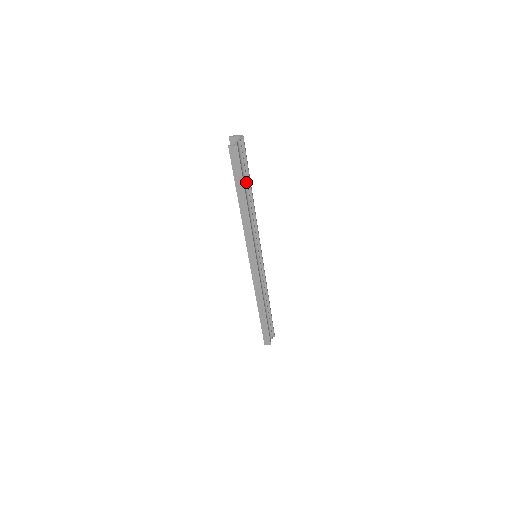
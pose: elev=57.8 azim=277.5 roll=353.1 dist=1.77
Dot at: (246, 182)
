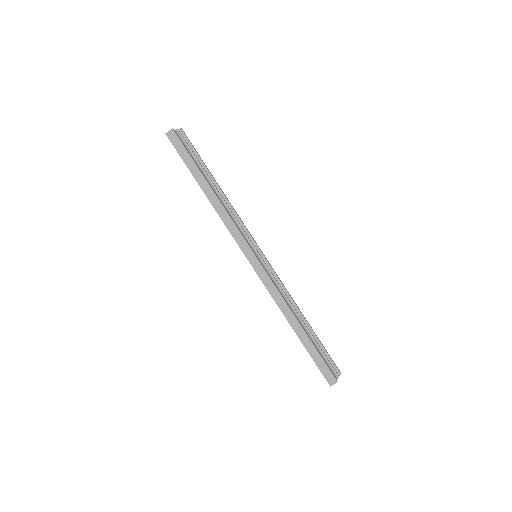
Dot at: (202, 169)
